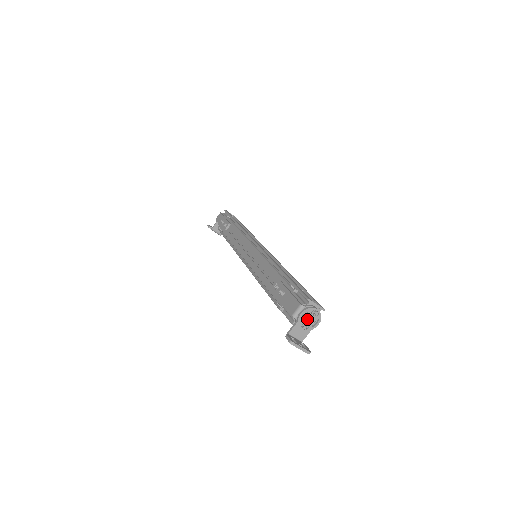
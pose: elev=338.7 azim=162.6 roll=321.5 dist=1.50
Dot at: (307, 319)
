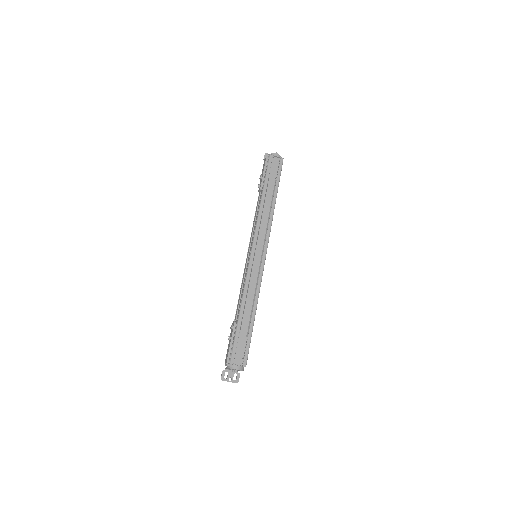
Dot at: (233, 369)
